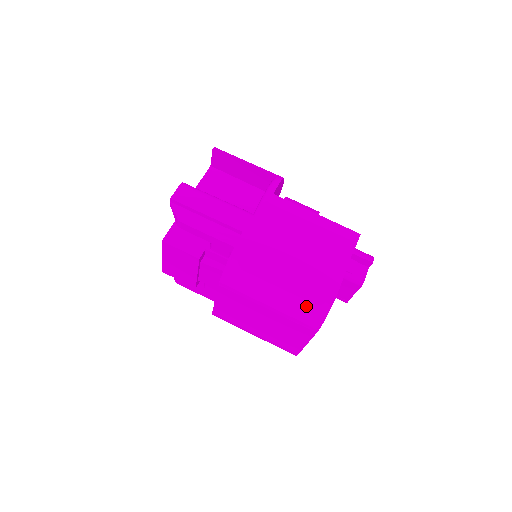
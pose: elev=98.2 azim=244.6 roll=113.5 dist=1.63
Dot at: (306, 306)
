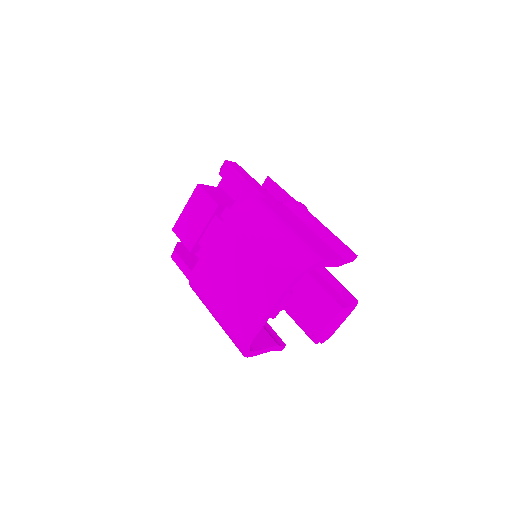
Dot at: (291, 255)
